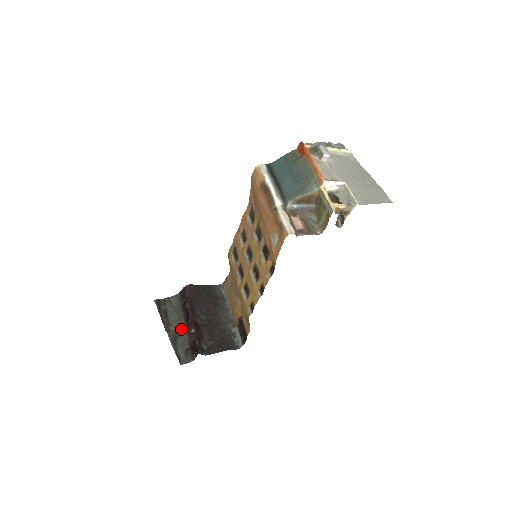
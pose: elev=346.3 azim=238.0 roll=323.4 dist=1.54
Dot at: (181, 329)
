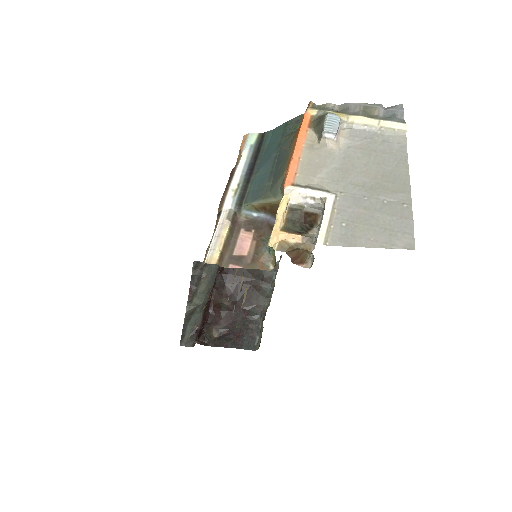
Dot at: (203, 304)
